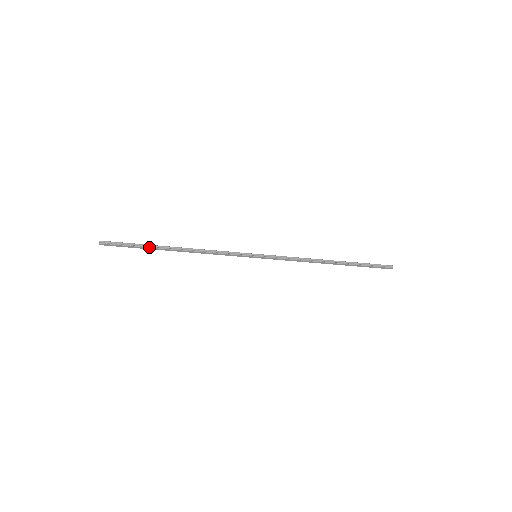
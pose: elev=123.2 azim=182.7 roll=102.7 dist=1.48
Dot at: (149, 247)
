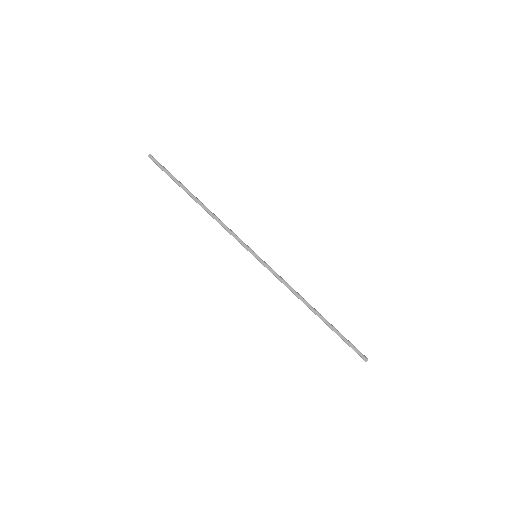
Dot at: (182, 184)
